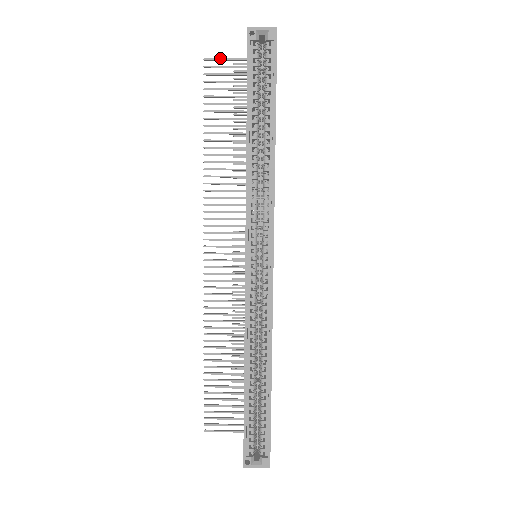
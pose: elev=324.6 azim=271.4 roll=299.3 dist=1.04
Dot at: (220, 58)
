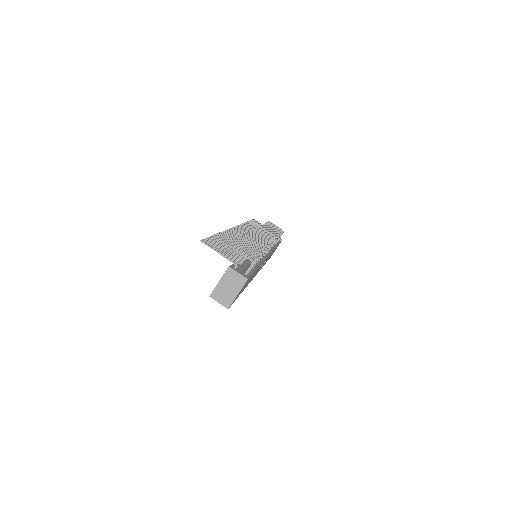
Dot at: occluded
